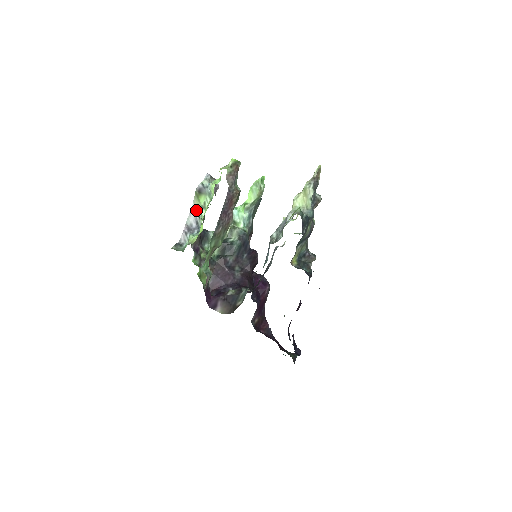
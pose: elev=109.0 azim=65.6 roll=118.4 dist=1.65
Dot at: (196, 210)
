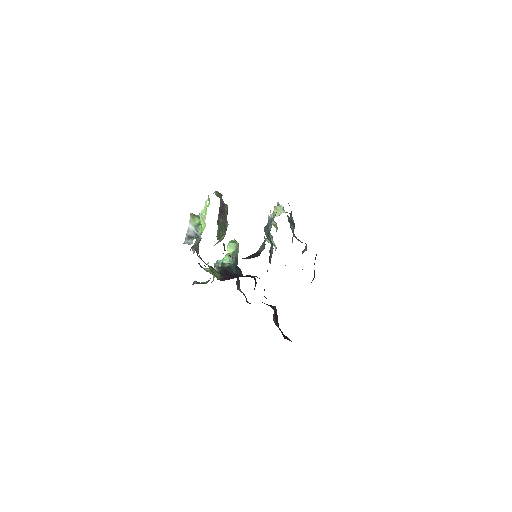
Dot at: (193, 227)
